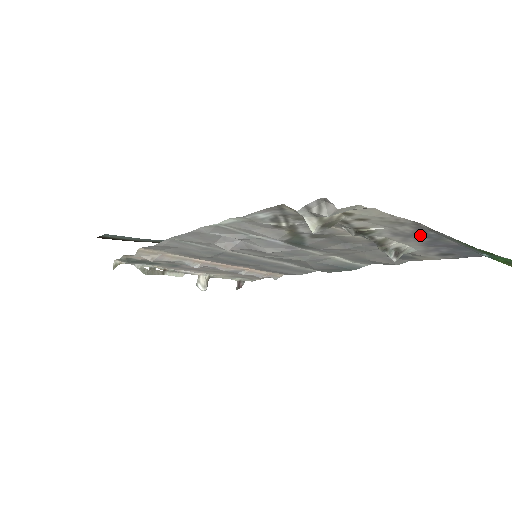
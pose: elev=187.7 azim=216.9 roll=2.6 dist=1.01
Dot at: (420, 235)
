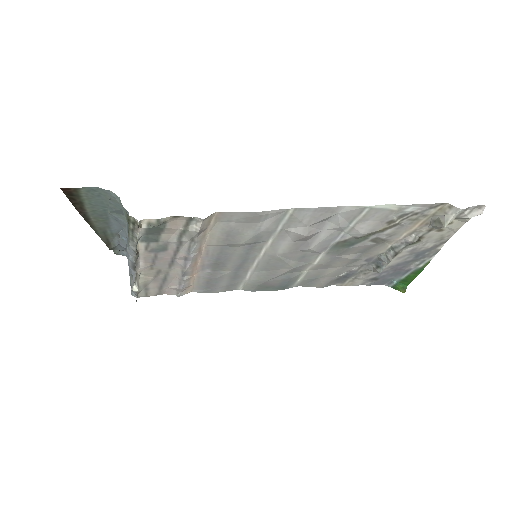
Dot at: (418, 254)
